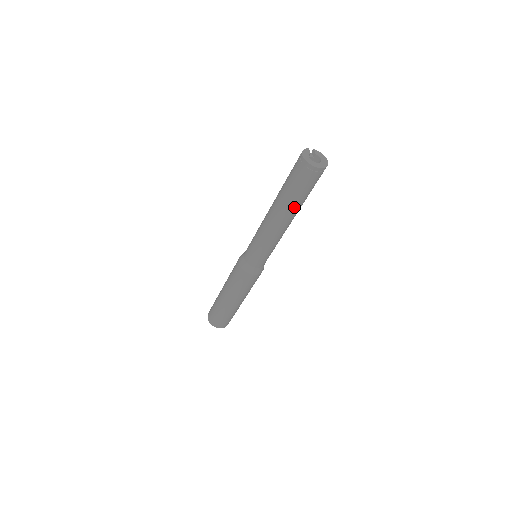
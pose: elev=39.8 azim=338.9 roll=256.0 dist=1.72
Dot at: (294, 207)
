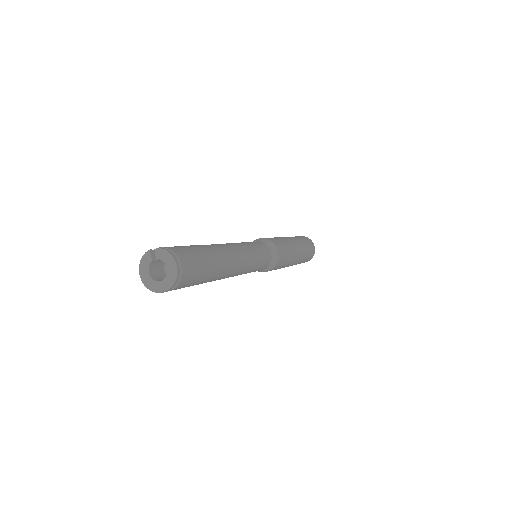
Dot at: occluded
